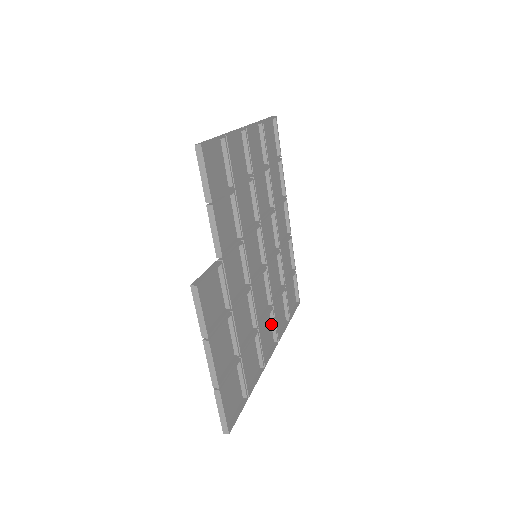
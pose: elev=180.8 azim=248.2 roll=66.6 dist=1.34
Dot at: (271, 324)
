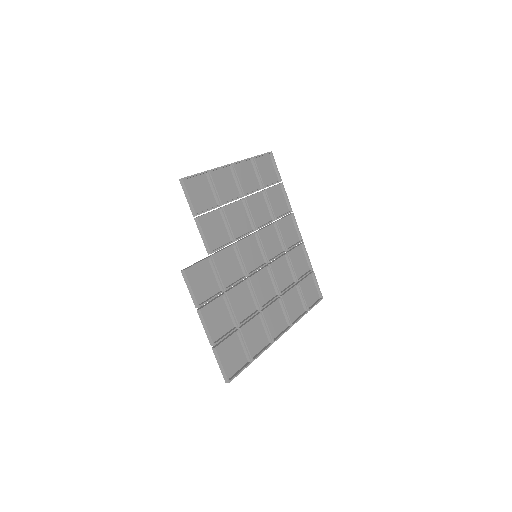
Dot at: (282, 311)
